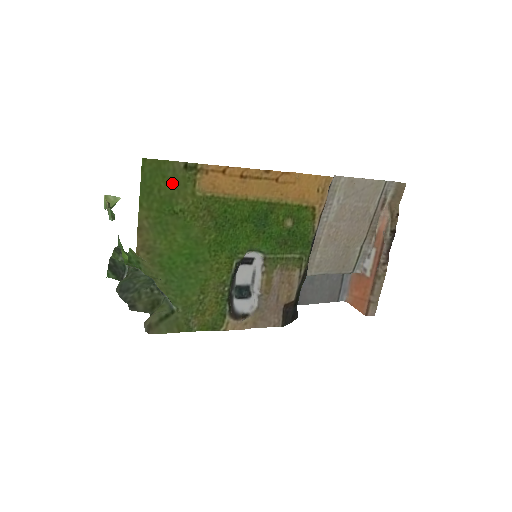
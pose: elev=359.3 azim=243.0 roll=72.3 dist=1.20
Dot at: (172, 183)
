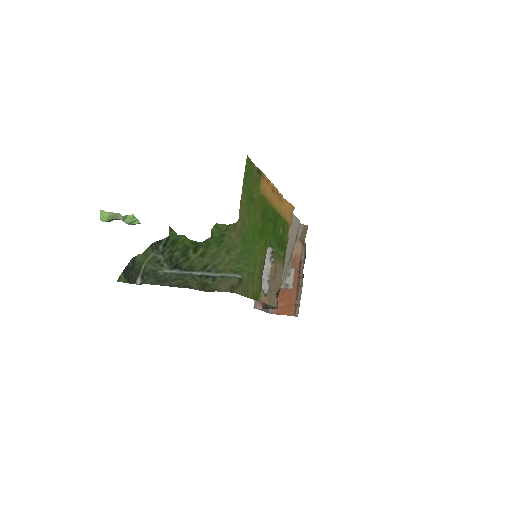
Dot at: (253, 179)
